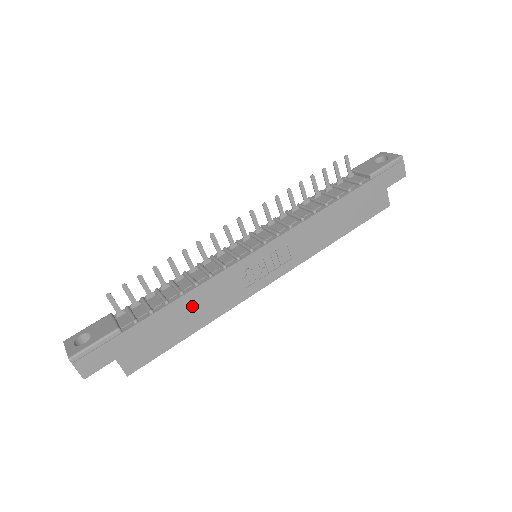
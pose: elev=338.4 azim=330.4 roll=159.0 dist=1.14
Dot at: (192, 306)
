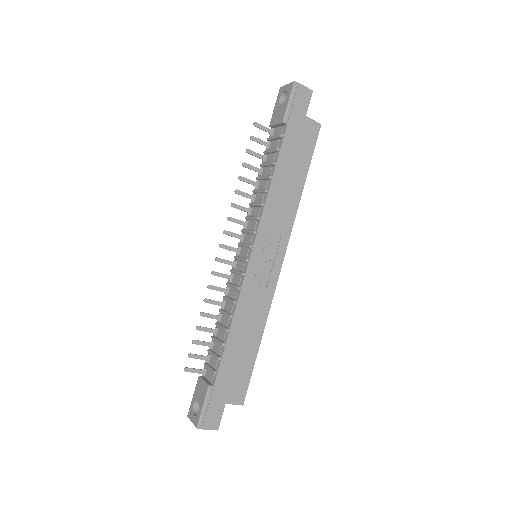
Dot at: (242, 331)
